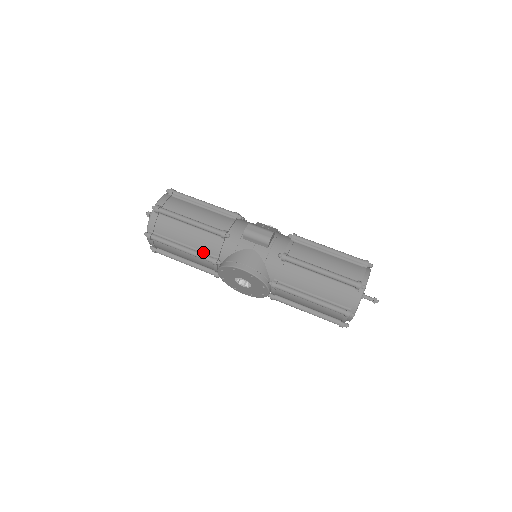
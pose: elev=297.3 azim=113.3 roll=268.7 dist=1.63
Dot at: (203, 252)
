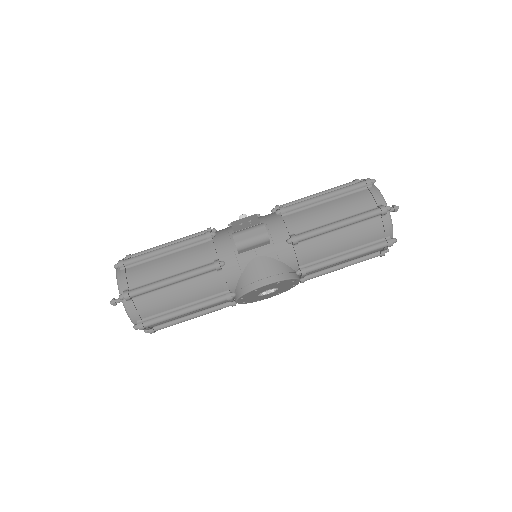
Dot at: (209, 297)
